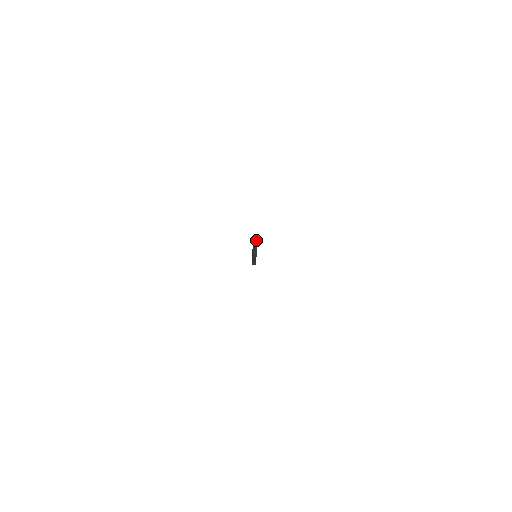
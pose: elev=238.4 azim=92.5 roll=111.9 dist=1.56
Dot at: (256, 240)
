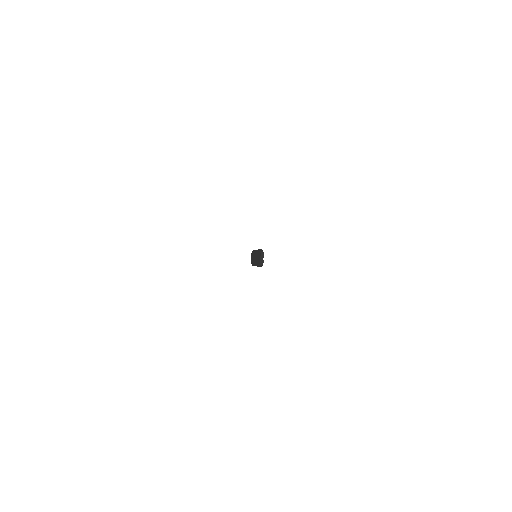
Dot at: occluded
